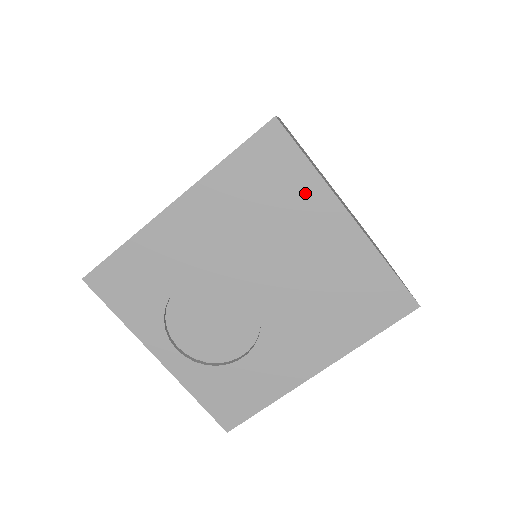
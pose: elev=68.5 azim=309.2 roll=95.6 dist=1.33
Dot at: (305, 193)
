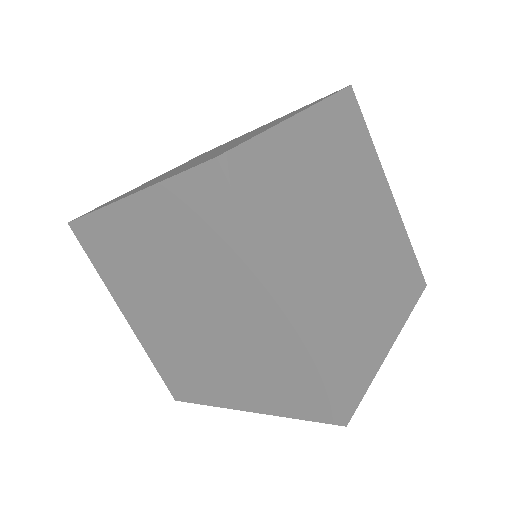
Dot at: occluded
